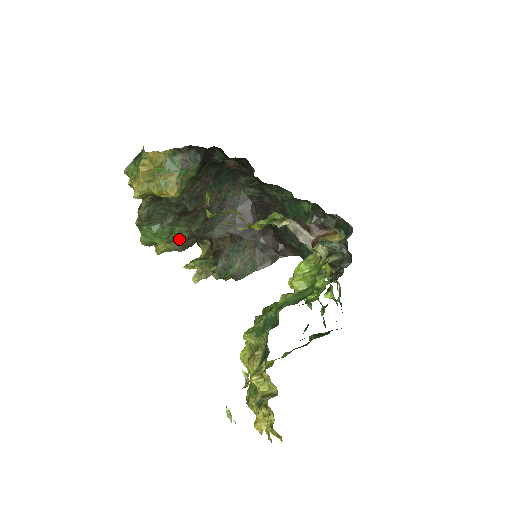
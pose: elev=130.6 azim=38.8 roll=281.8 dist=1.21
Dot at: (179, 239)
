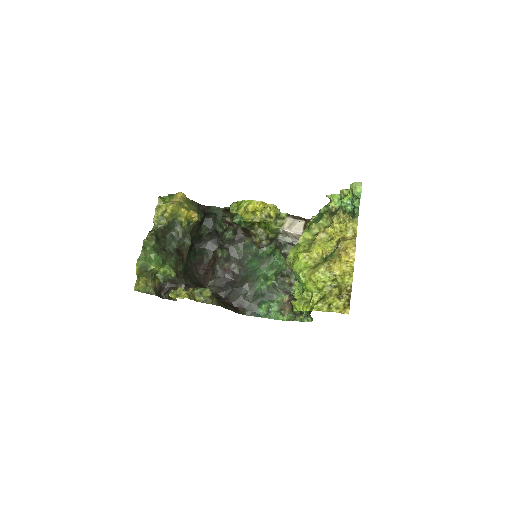
Dot at: (156, 283)
